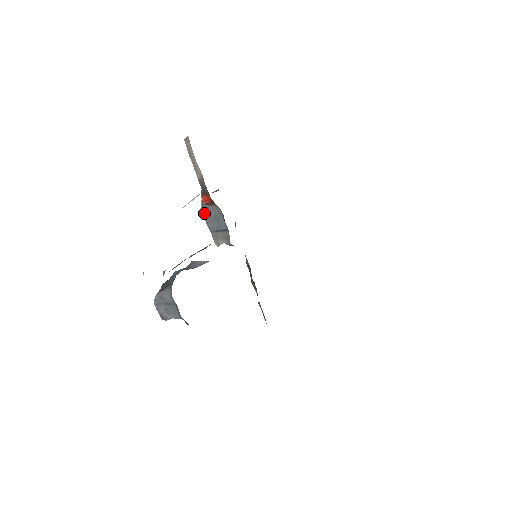
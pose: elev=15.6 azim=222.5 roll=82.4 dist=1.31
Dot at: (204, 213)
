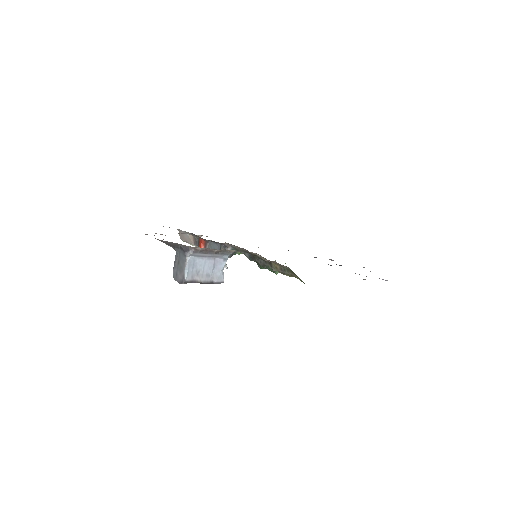
Dot at: occluded
